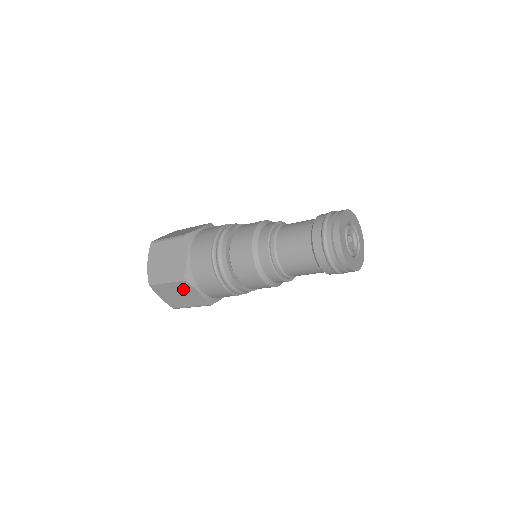
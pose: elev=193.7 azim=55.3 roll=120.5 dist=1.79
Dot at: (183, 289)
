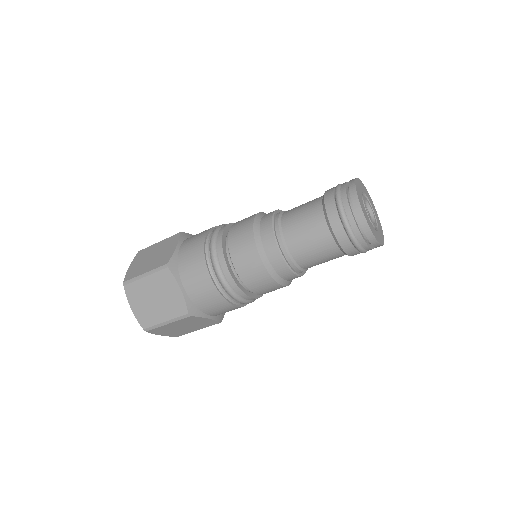
Dot at: (188, 322)
